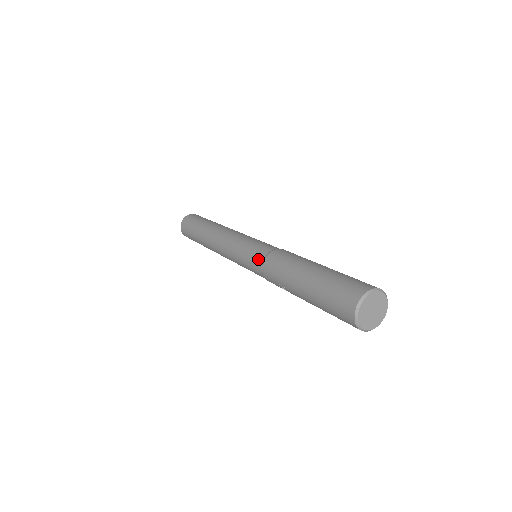
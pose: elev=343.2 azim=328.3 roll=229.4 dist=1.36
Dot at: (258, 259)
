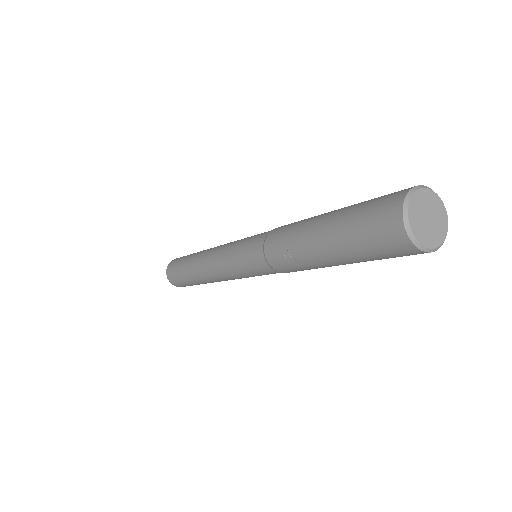
Dot at: (260, 237)
